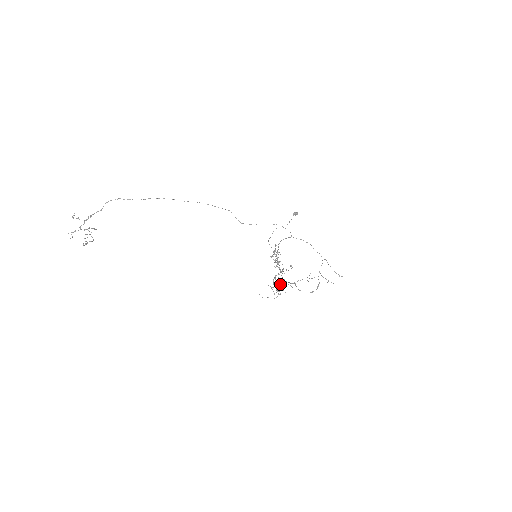
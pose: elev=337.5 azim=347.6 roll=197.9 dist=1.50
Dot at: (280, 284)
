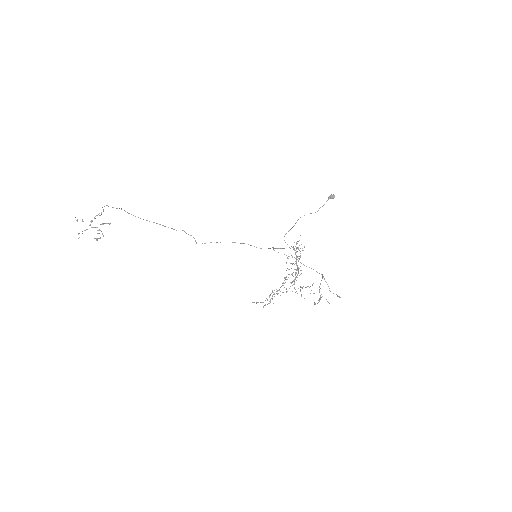
Dot at: occluded
